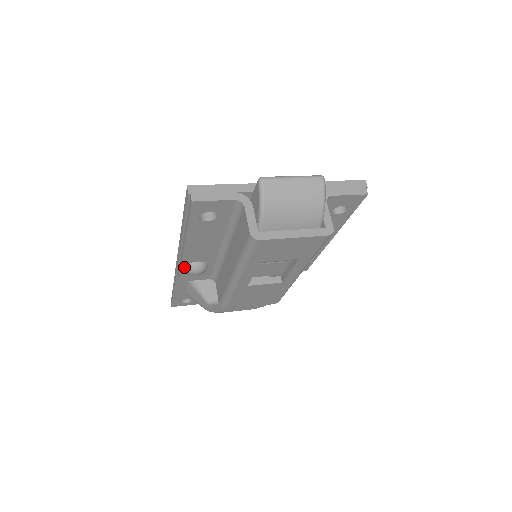
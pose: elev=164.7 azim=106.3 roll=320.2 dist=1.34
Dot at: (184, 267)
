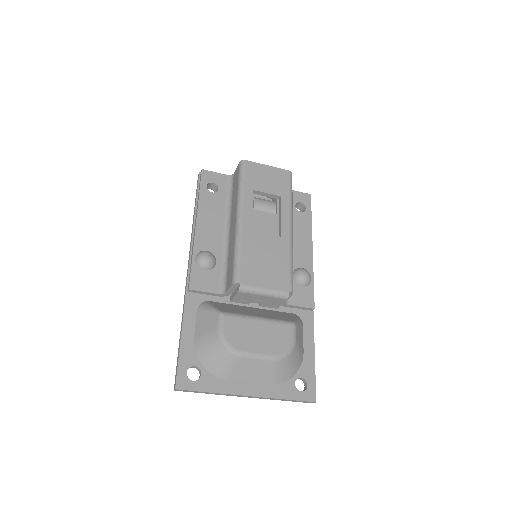
Dot at: (195, 258)
